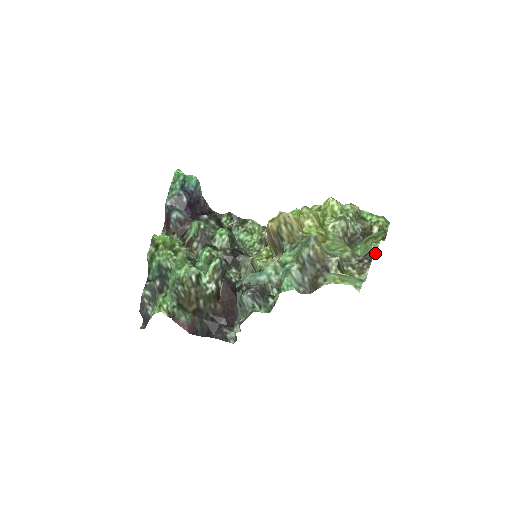
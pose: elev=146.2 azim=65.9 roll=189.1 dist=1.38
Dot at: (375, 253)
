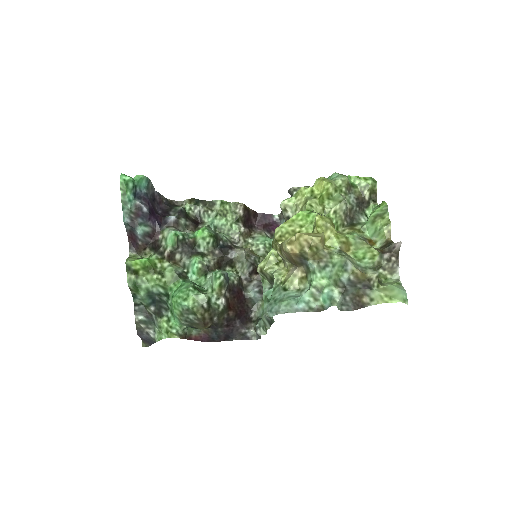
Dot at: (389, 237)
